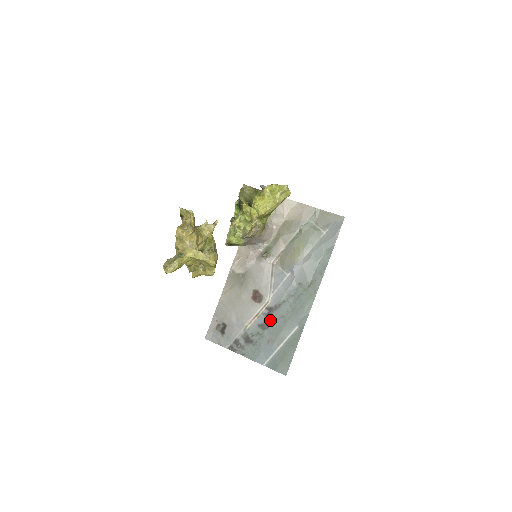
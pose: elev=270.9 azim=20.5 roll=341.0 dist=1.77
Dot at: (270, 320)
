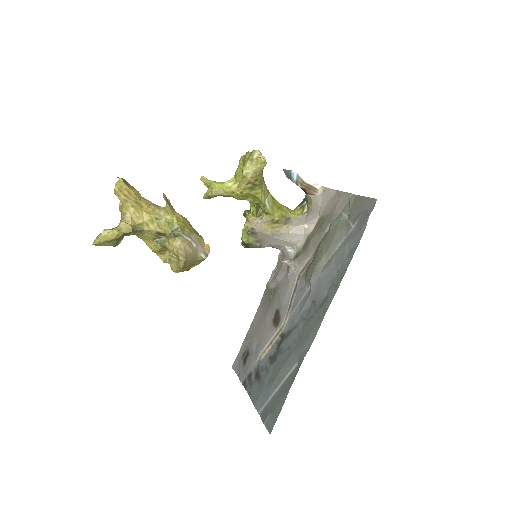
Dot at: (279, 351)
